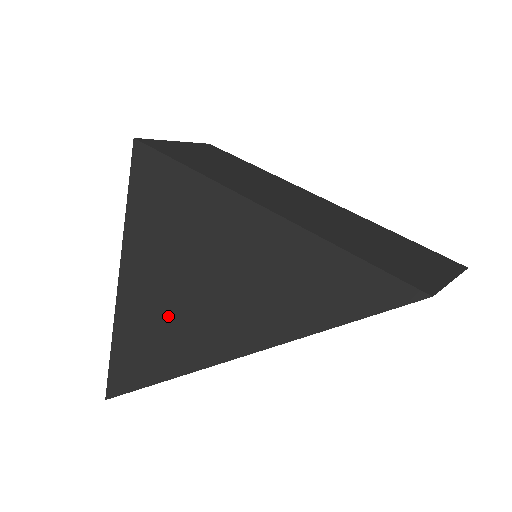
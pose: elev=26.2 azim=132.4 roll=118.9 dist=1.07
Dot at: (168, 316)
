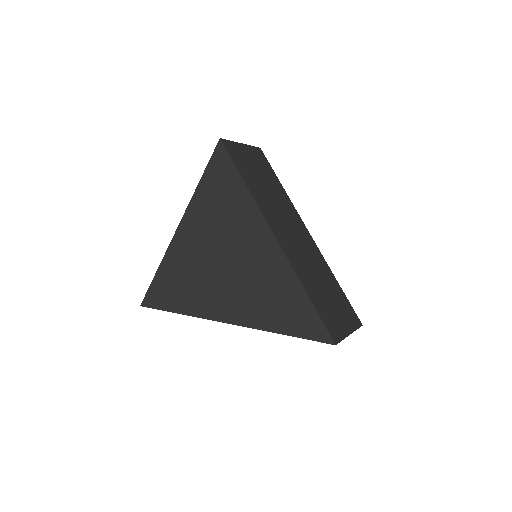
Dot at: (196, 278)
